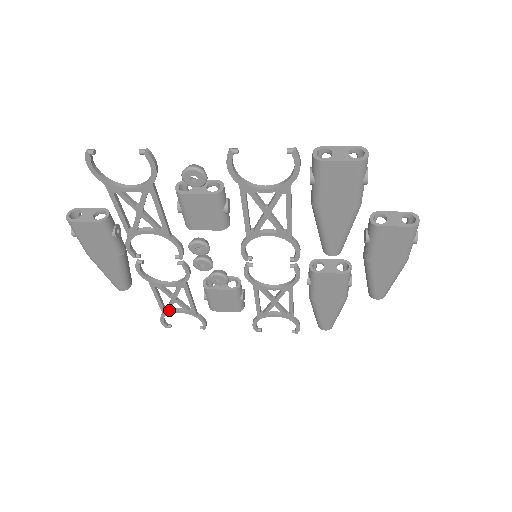
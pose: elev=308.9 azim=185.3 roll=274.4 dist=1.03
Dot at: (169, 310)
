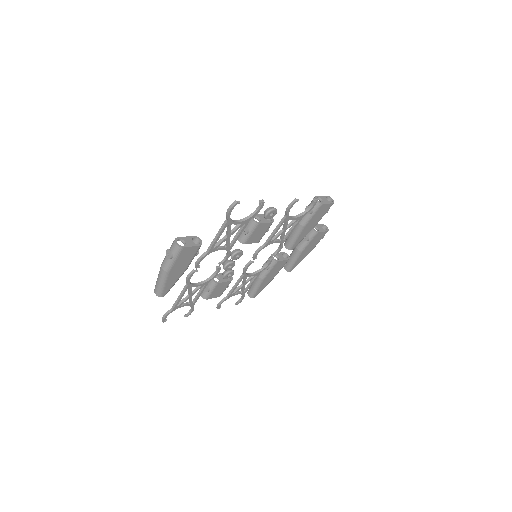
Dot at: (179, 306)
